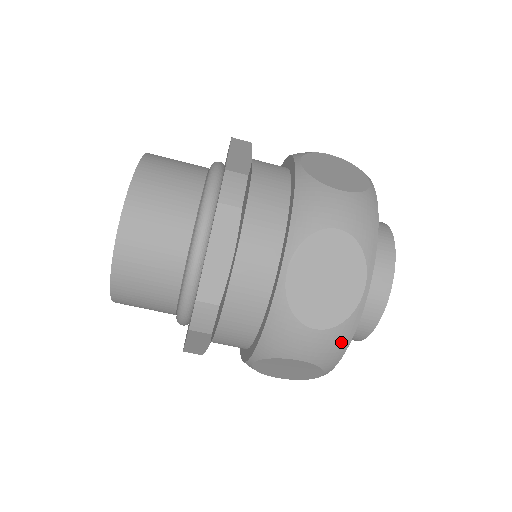
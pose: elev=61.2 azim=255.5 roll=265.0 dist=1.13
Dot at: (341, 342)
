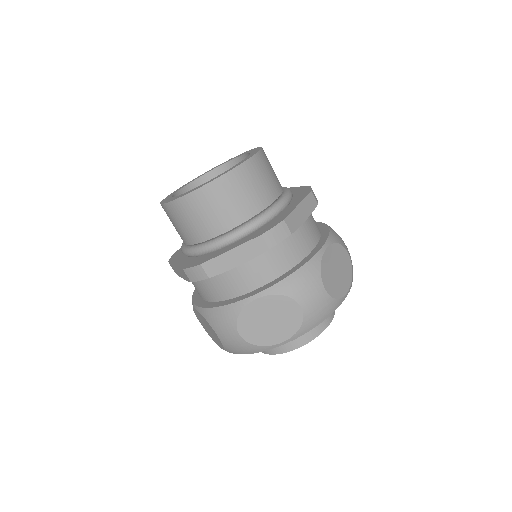
Dot at: (245, 350)
